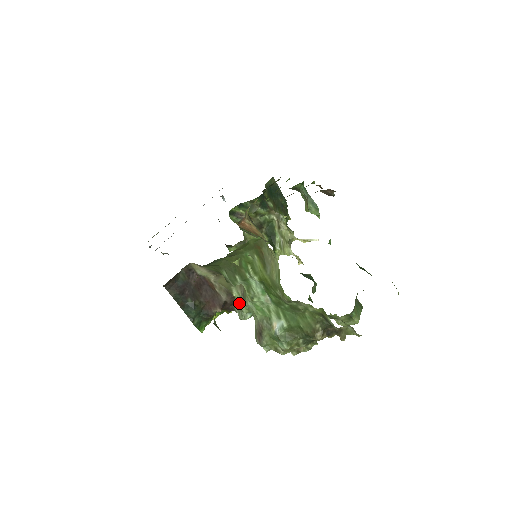
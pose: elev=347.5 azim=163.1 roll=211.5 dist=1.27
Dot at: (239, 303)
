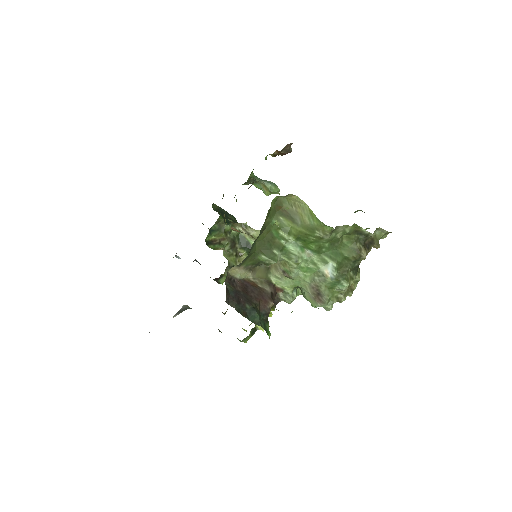
Dot at: (281, 288)
